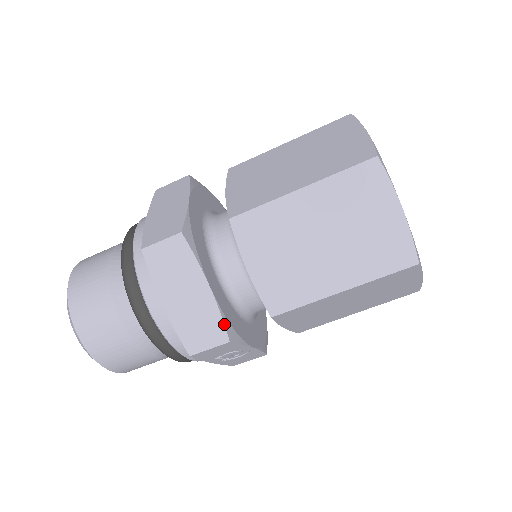
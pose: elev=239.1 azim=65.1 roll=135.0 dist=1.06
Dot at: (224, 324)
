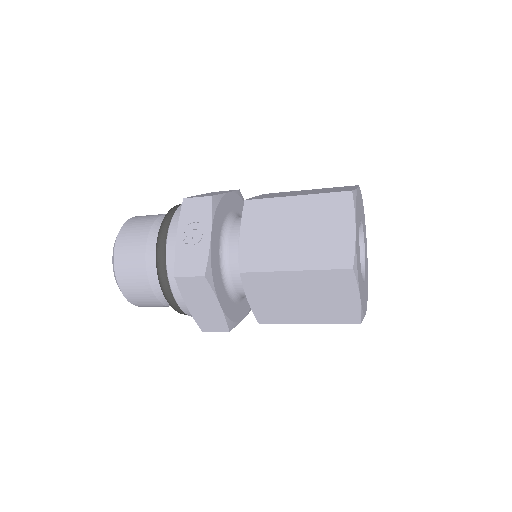
Dot at: occluded
